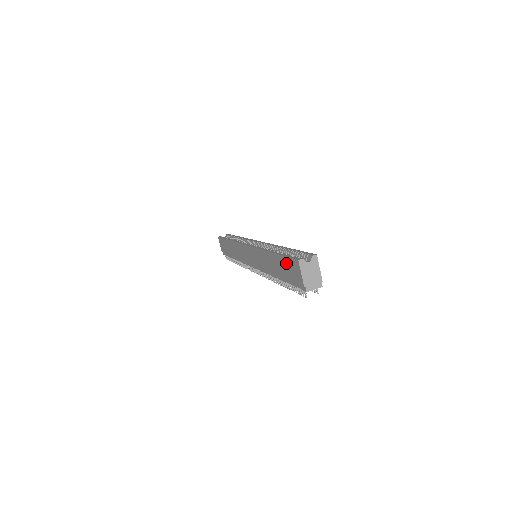
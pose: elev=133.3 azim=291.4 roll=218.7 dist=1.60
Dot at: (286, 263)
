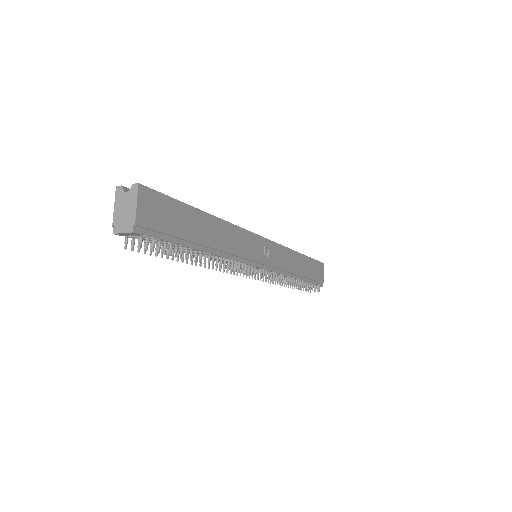
Dot at: occluded
